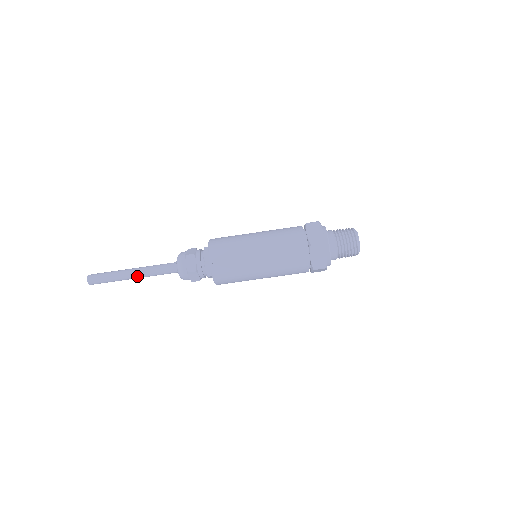
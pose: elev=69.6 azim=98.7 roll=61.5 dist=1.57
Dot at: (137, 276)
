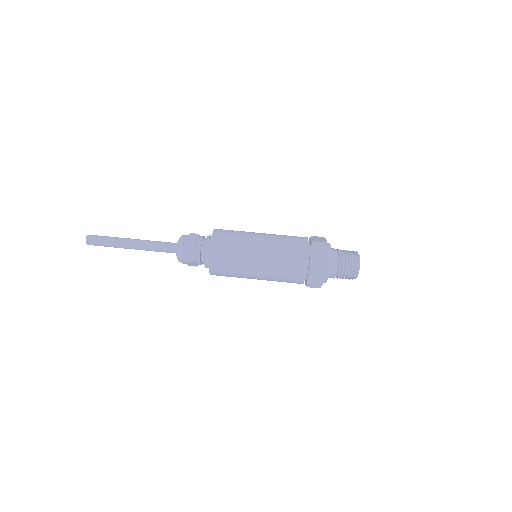
Dot at: (137, 240)
